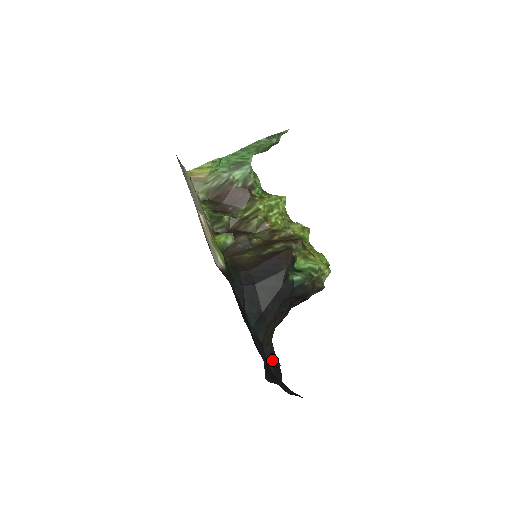
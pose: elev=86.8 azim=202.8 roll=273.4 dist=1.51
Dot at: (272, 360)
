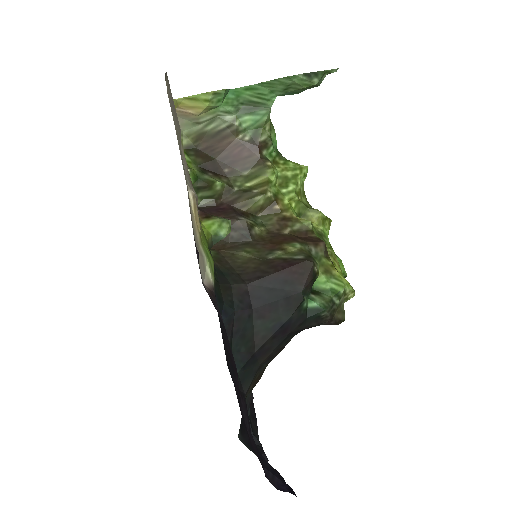
Dot at: occluded
